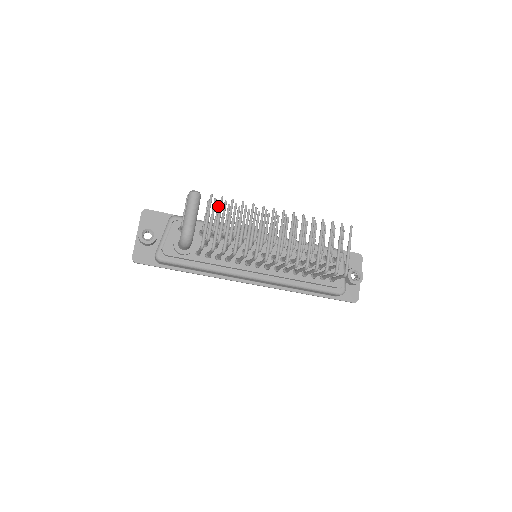
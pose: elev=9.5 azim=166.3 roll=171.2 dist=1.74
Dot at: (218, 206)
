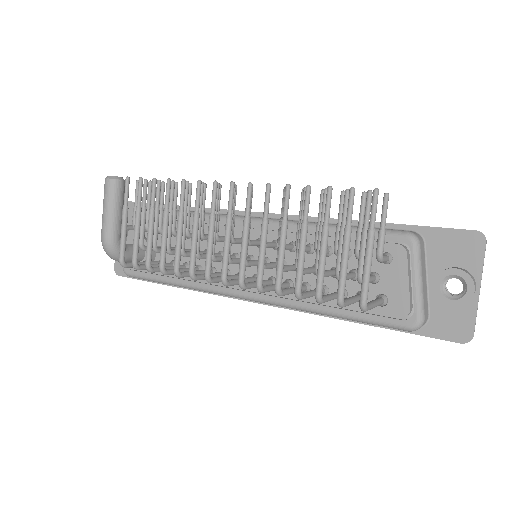
Dot at: (161, 189)
